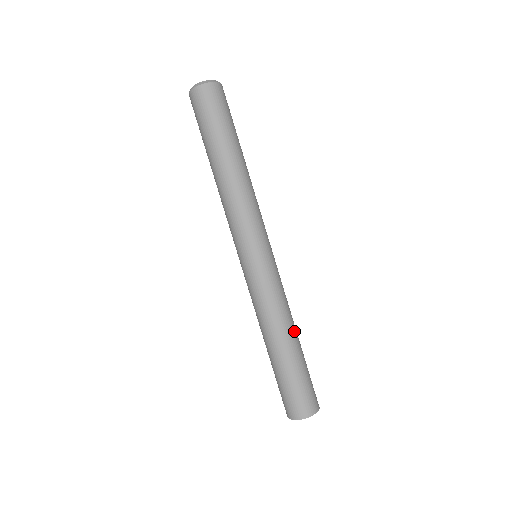
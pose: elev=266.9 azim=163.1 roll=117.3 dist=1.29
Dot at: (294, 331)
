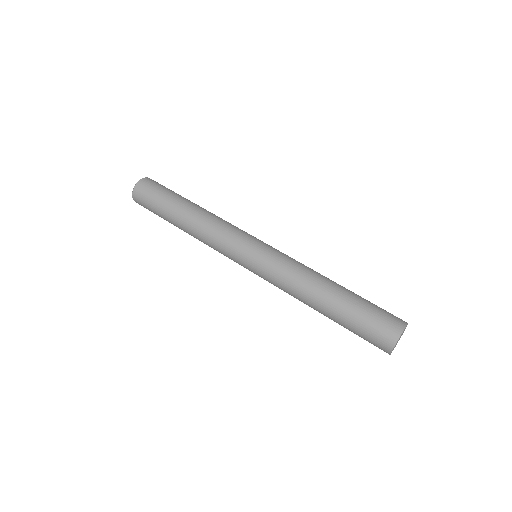
Dot at: occluded
